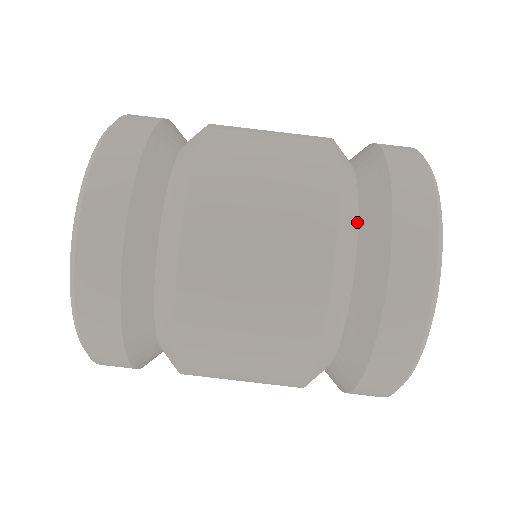
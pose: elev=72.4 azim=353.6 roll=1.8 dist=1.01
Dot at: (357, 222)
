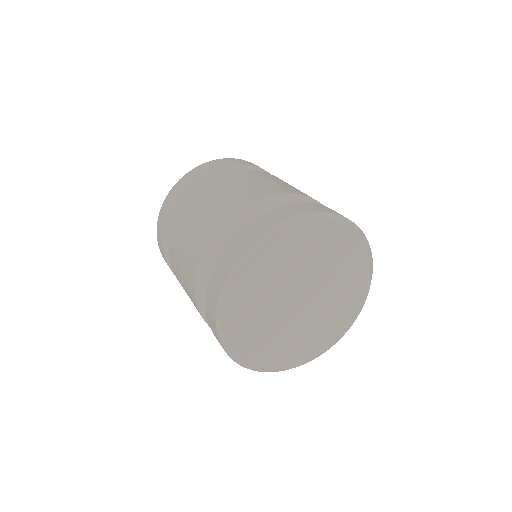
Dot at: occluded
